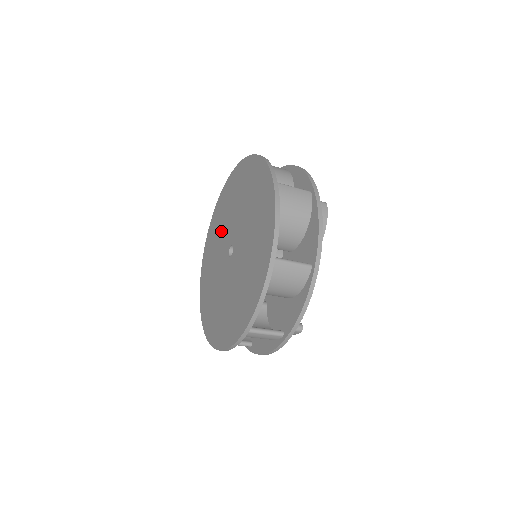
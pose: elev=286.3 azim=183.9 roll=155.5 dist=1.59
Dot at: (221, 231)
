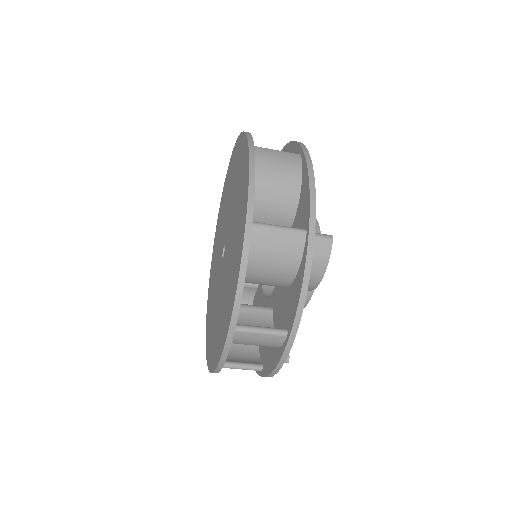
Dot at: (214, 279)
